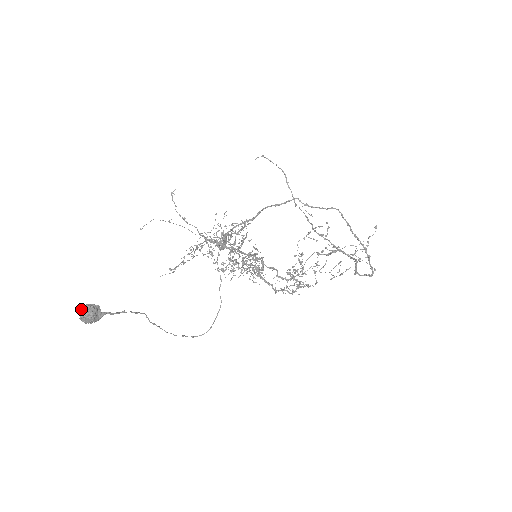
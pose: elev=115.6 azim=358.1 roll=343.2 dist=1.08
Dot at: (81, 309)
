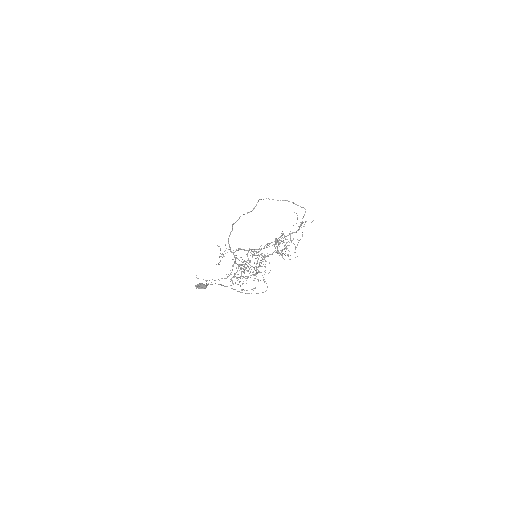
Dot at: (195, 286)
